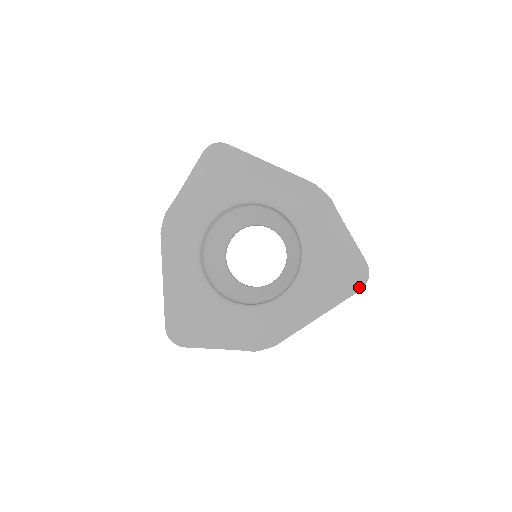
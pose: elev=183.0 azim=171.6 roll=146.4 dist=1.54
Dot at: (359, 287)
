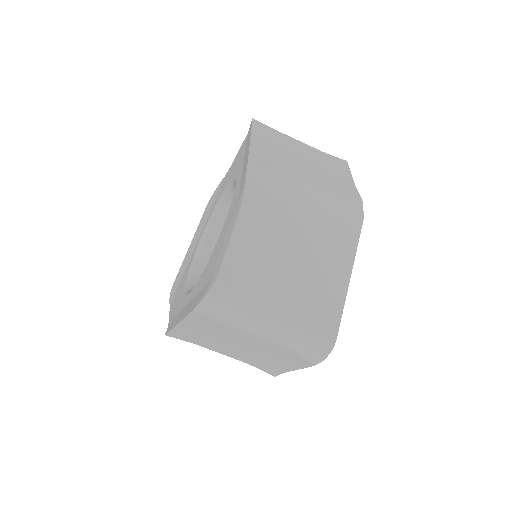
Dot at: (251, 122)
